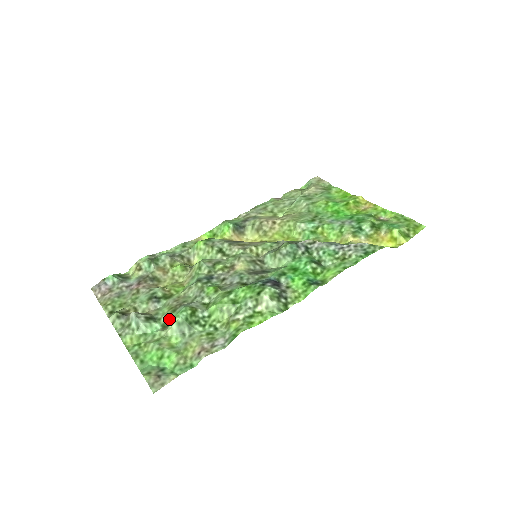
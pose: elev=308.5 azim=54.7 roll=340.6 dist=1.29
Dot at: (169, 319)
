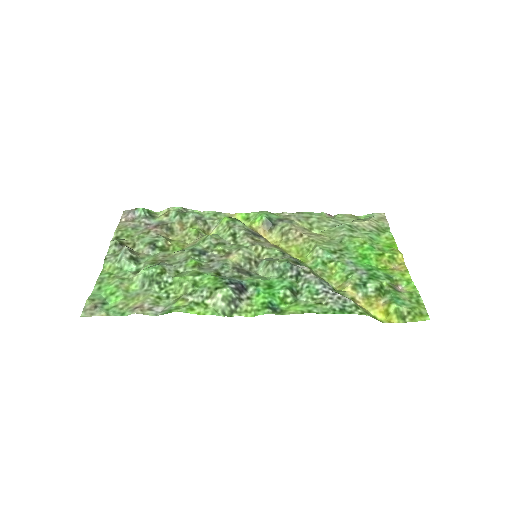
Dot at: occluded
